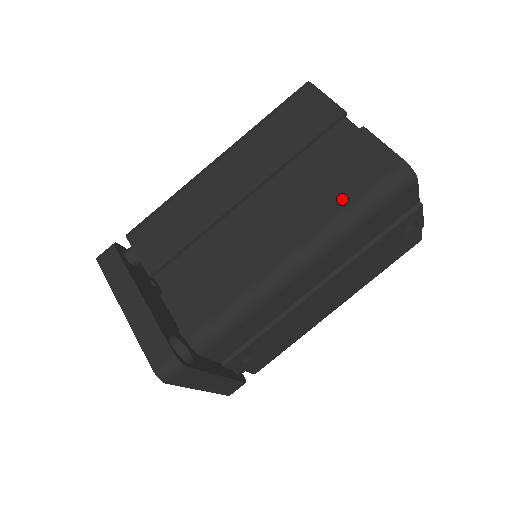
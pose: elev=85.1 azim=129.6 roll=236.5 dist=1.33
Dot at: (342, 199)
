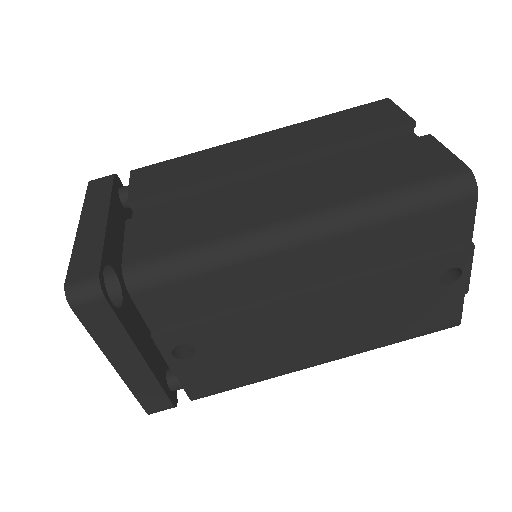
Dot at: (377, 183)
